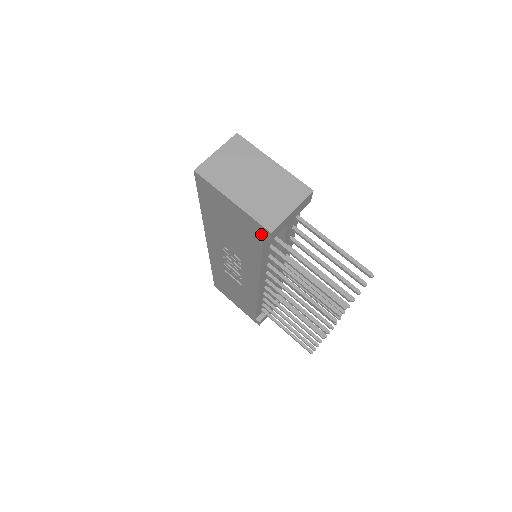
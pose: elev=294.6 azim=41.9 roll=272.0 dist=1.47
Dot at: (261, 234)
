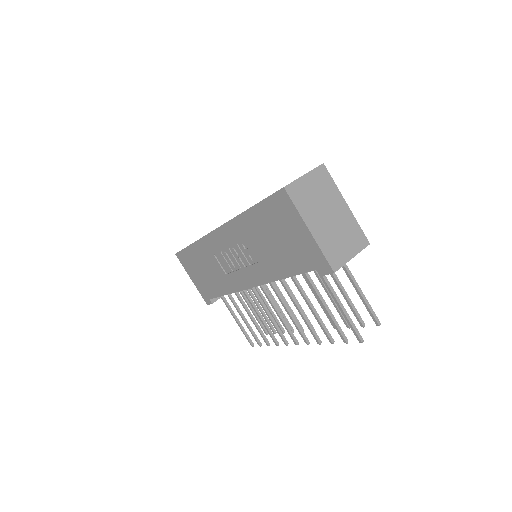
Dot at: (318, 266)
